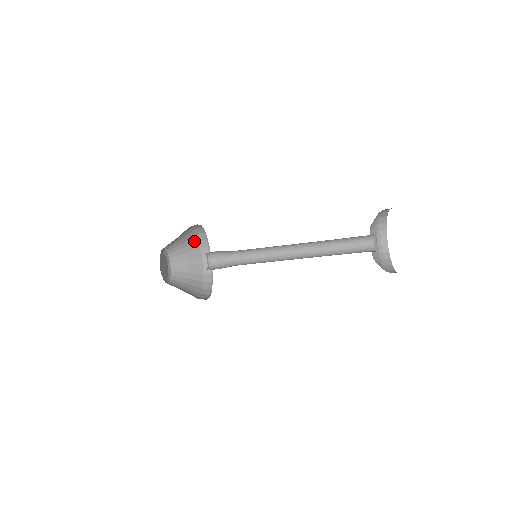
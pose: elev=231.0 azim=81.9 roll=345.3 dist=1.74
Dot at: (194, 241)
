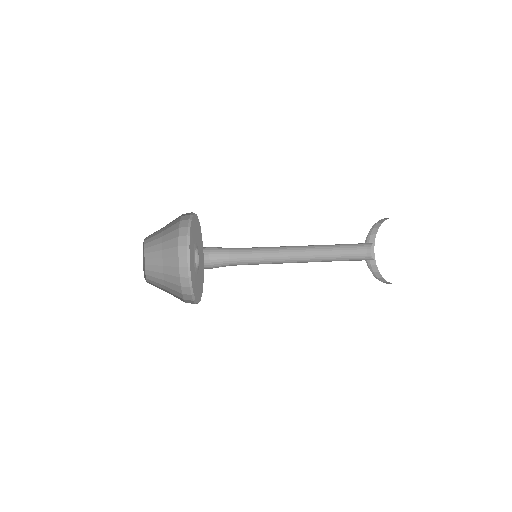
Dot at: occluded
